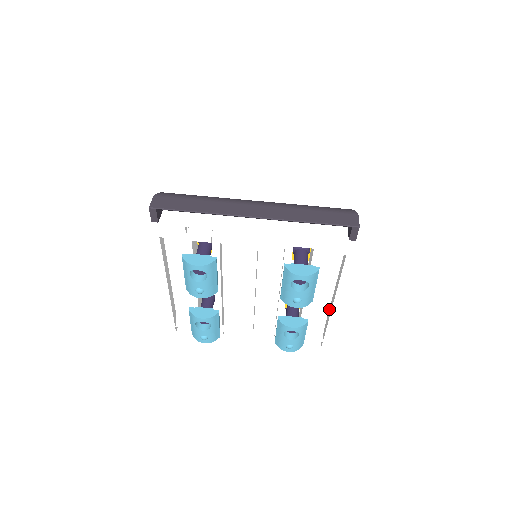
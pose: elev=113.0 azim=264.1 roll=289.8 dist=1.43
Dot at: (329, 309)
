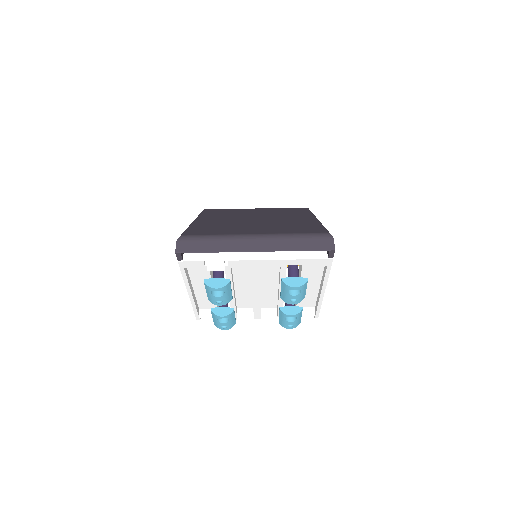
Dot at: (318, 295)
